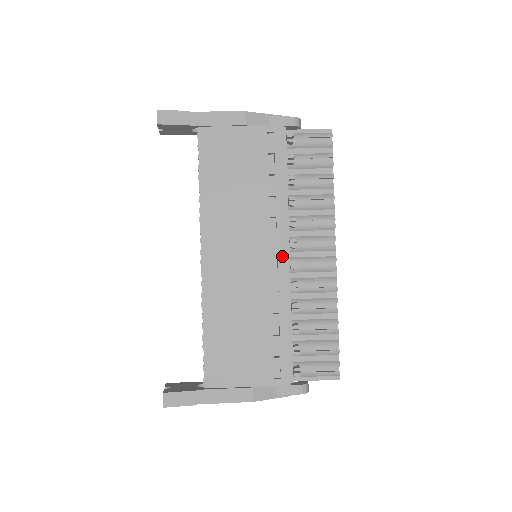
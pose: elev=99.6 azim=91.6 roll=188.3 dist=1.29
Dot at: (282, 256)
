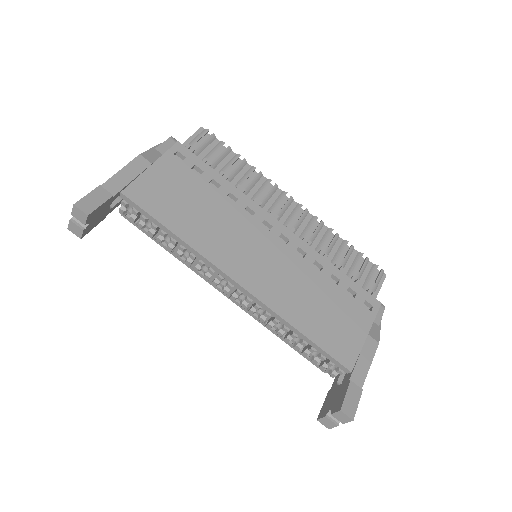
Dot at: (280, 228)
